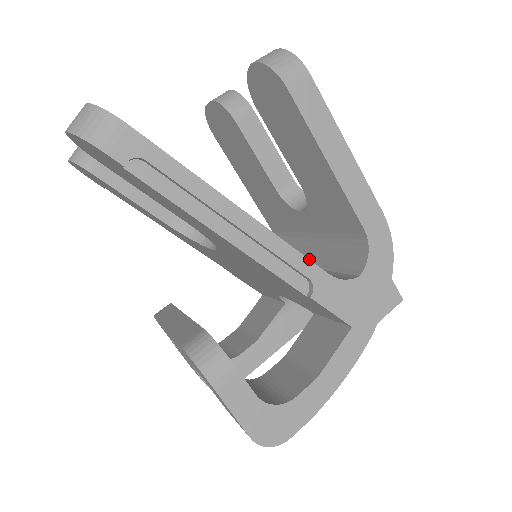
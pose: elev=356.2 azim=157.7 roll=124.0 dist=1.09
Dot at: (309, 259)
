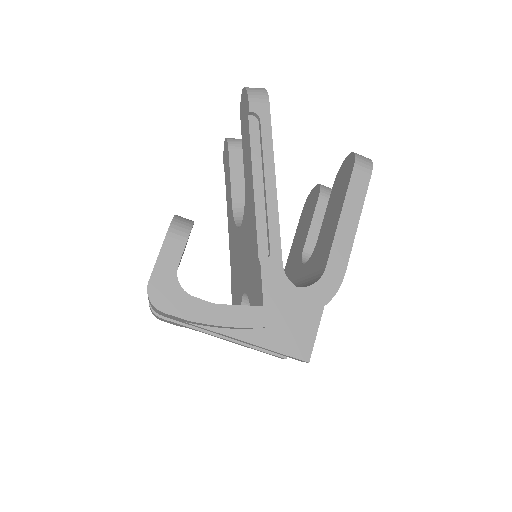
Dot at: occluded
